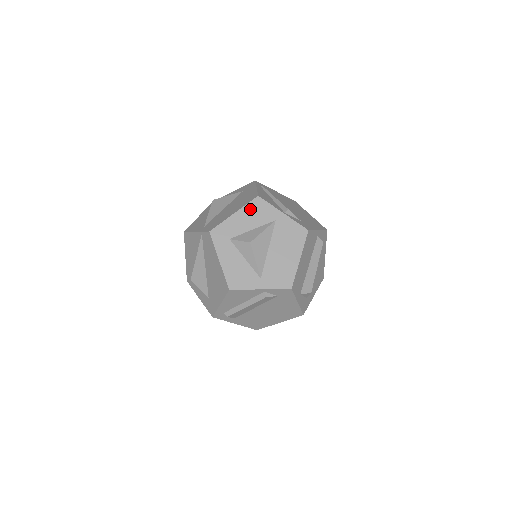
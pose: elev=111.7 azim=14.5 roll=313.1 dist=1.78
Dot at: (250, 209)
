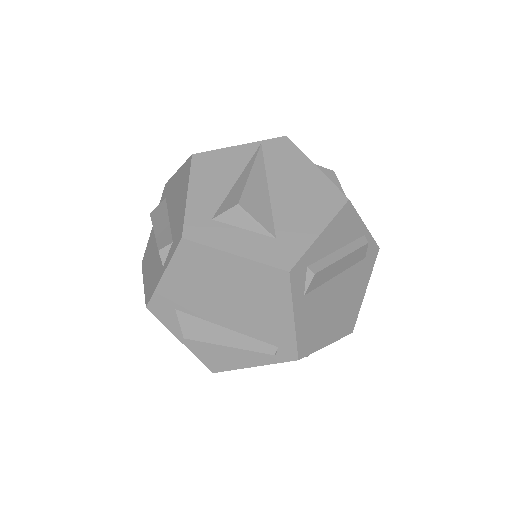
Dot at: occluded
